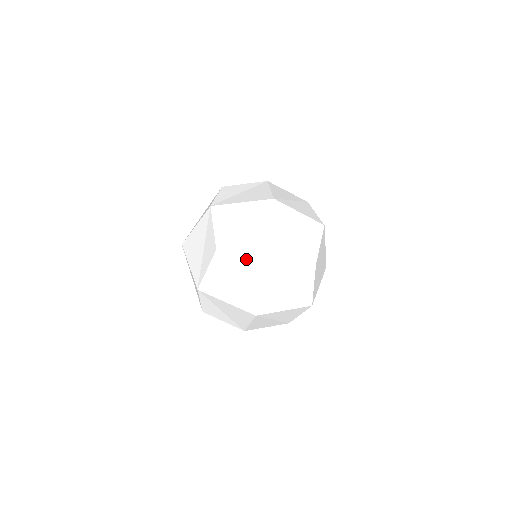
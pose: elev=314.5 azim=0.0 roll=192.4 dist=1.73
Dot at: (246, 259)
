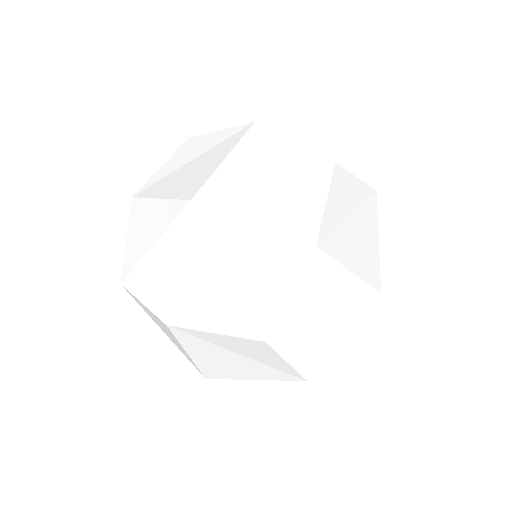
Dot at: (149, 311)
